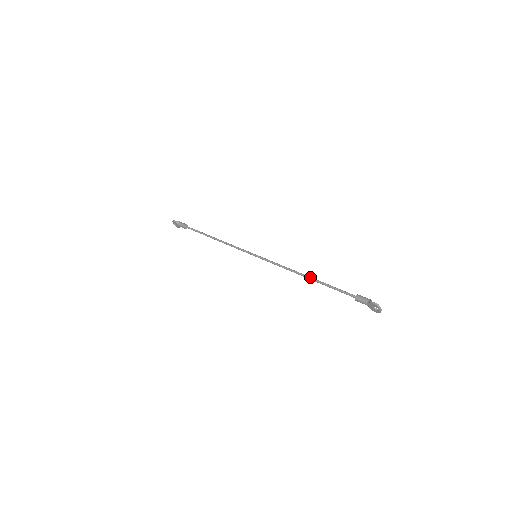
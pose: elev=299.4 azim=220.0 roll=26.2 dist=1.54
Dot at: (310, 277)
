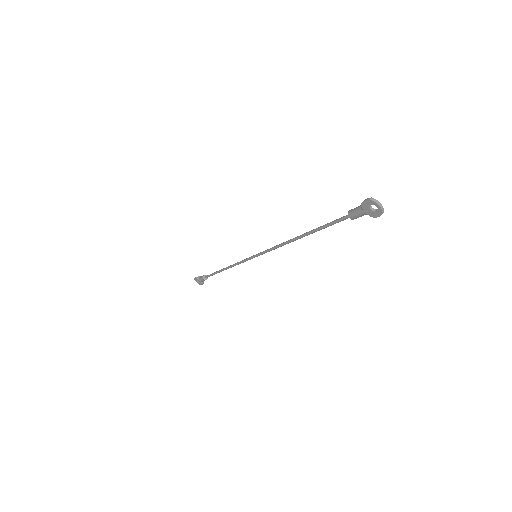
Dot at: (302, 234)
